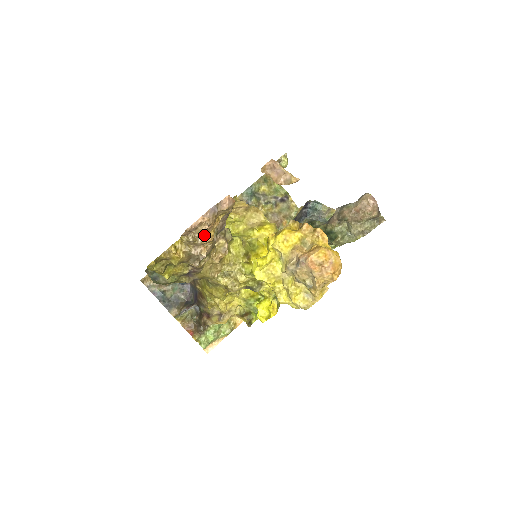
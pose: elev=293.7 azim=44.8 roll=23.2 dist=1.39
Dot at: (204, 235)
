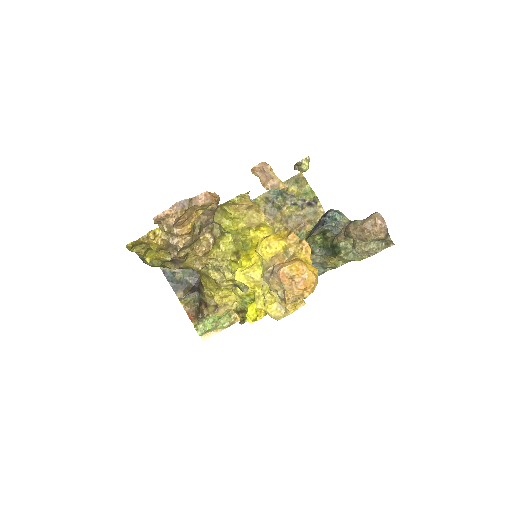
Dot at: (179, 227)
